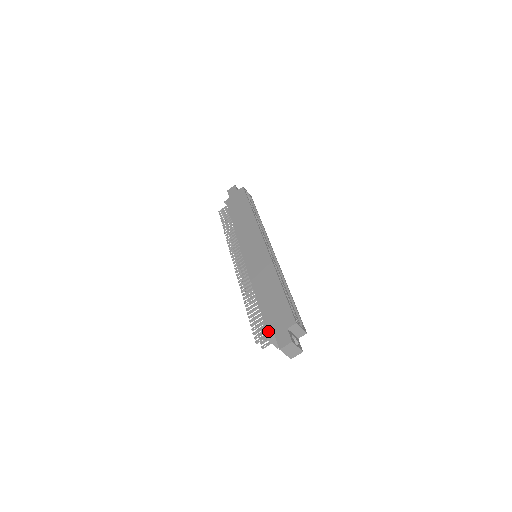
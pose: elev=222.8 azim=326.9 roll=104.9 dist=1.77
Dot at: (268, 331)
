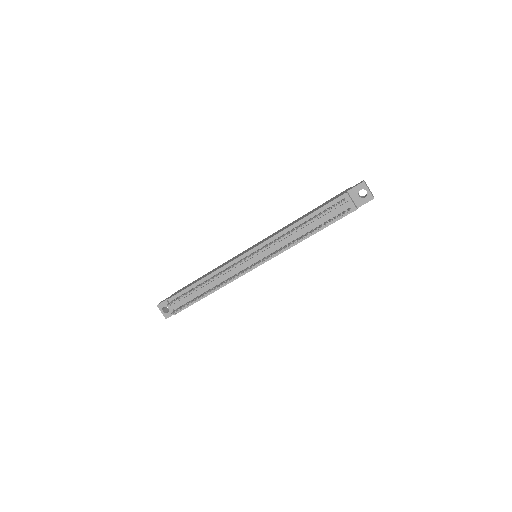
Dot at: (341, 195)
